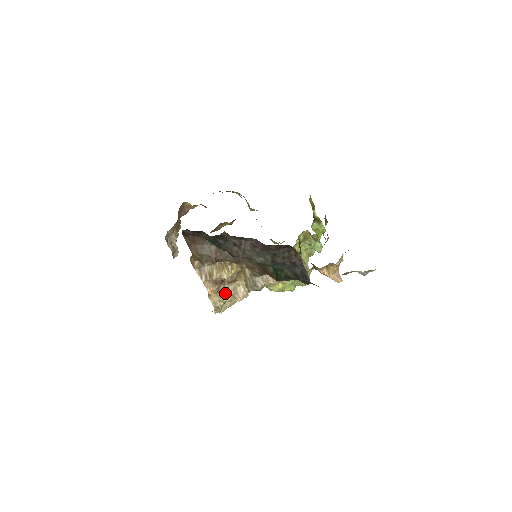
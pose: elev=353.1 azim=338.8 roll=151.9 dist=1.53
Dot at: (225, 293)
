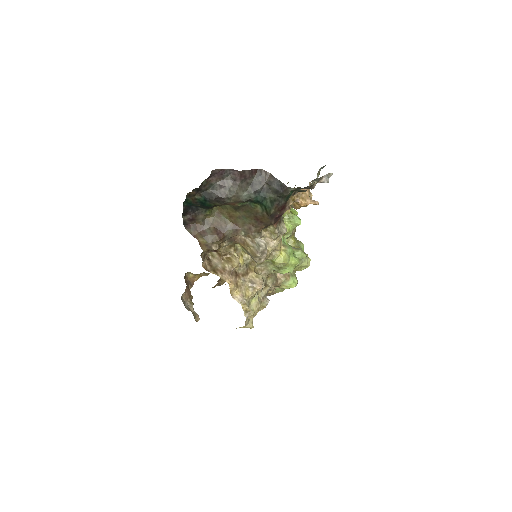
Dot at: (244, 287)
